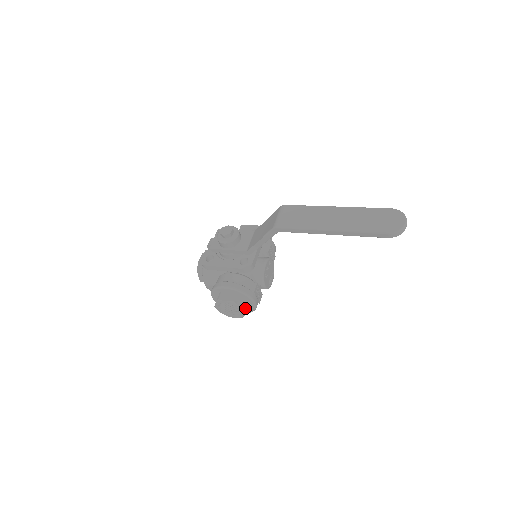
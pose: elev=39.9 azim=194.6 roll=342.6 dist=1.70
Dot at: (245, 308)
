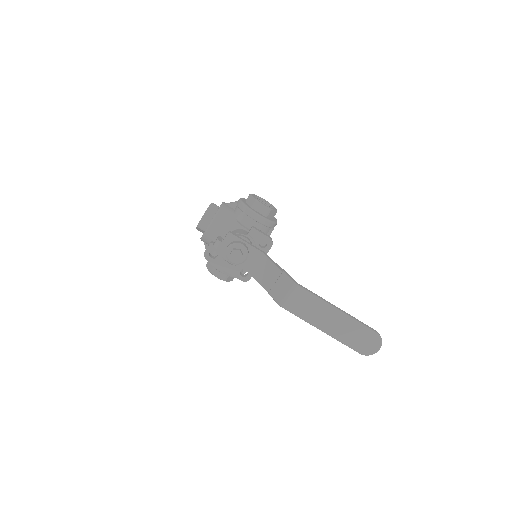
Dot at: (232, 279)
